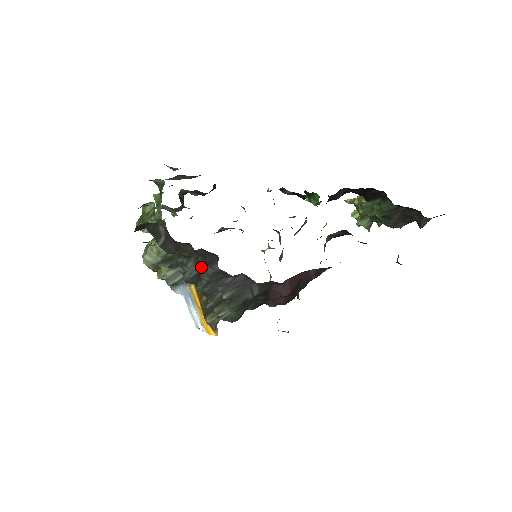
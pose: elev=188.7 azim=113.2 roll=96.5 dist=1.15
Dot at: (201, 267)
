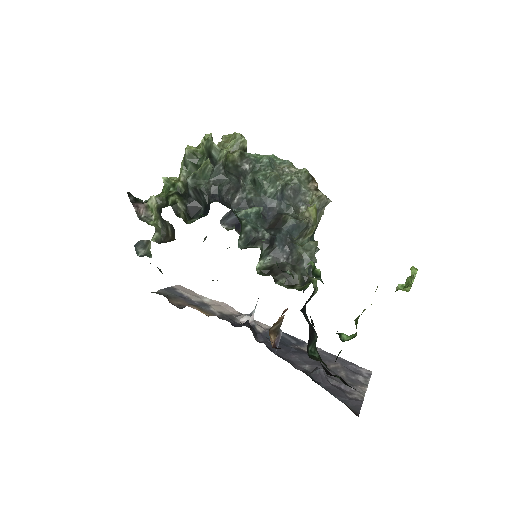
Dot at: occluded
